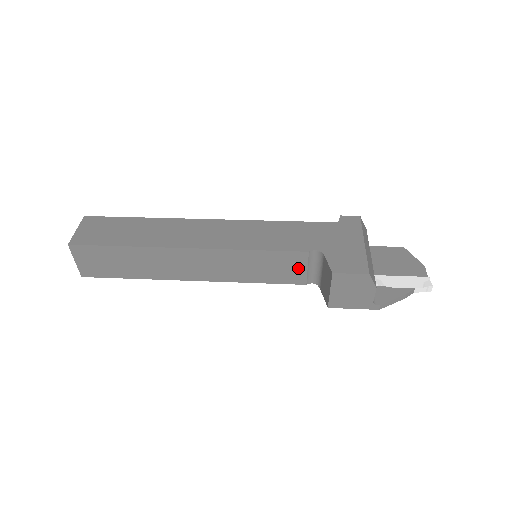
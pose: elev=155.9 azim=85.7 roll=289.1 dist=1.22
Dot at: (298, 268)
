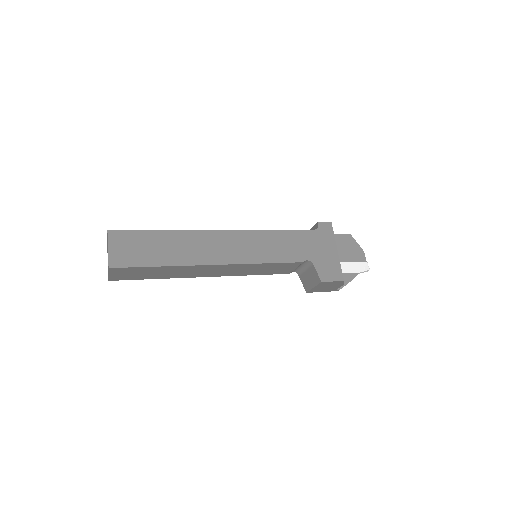
Dot at: (290, 268)
